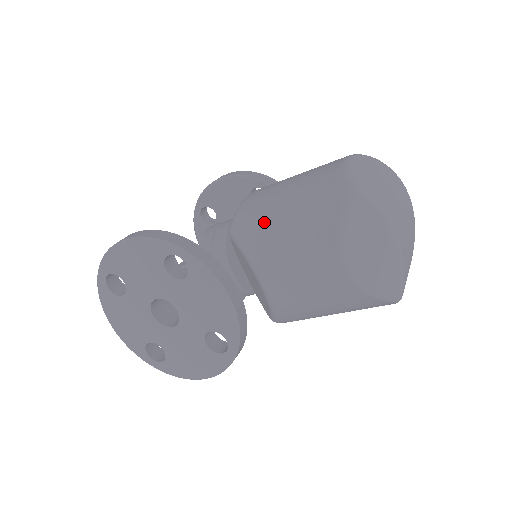
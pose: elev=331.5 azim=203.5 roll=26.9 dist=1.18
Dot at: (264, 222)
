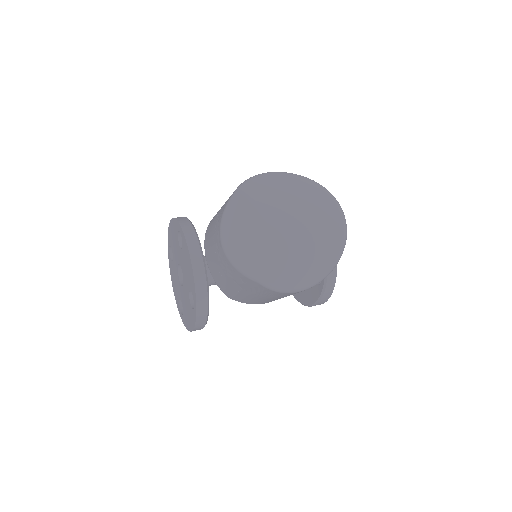
Dot at: occluded
